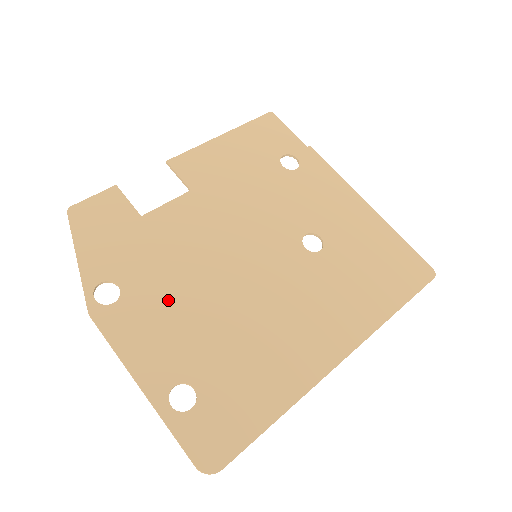
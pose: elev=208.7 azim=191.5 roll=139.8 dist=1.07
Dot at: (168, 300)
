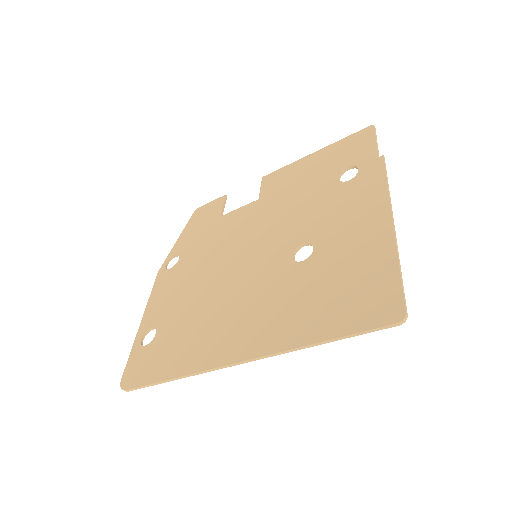
Dot at: (189, 274)
